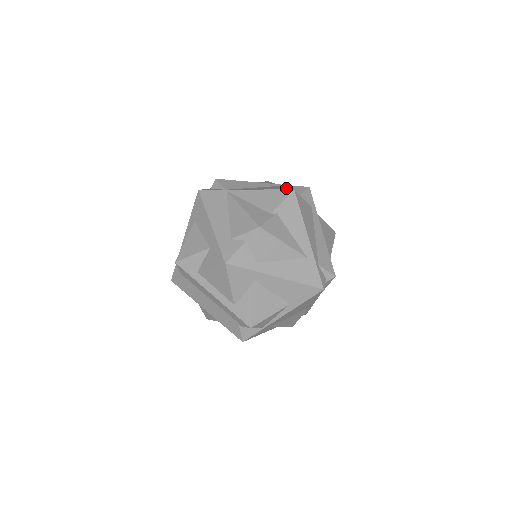
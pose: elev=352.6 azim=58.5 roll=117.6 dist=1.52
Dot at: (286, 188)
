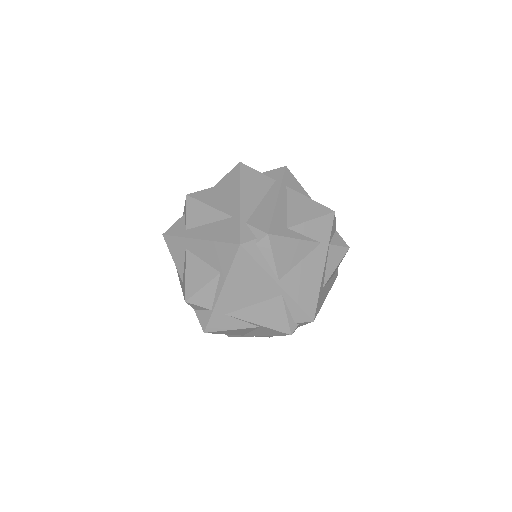
Dot at: occluded
